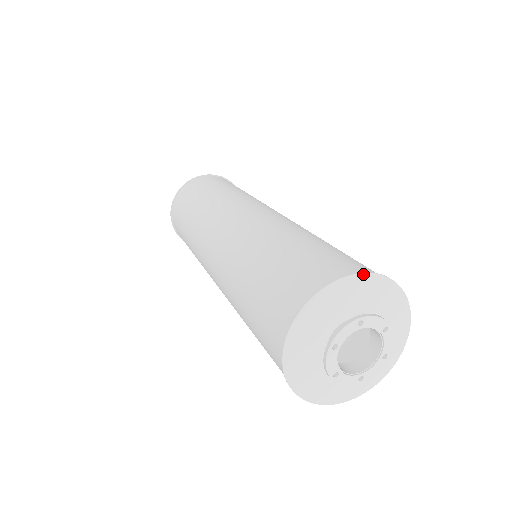
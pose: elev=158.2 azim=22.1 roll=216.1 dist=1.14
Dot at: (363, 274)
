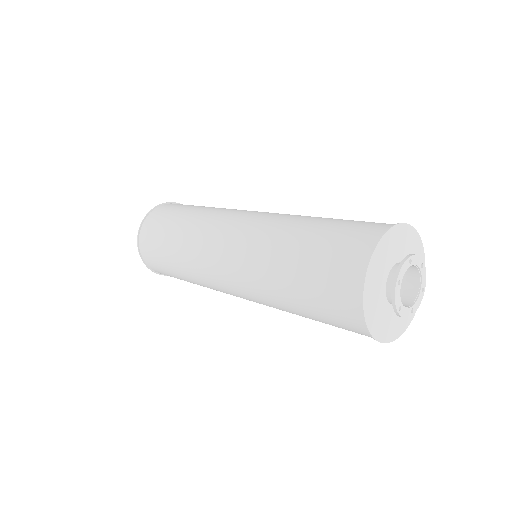
Dot at: (423, 248)
